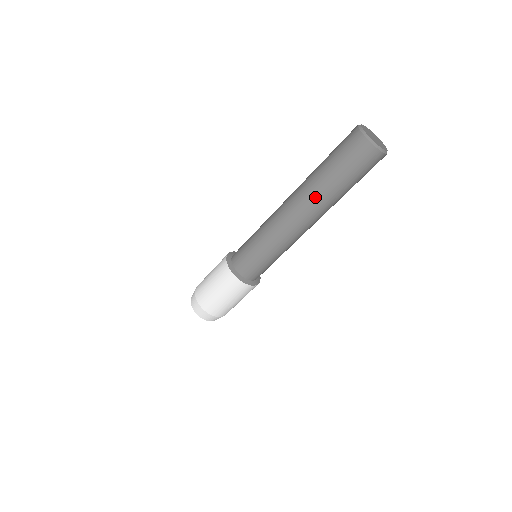
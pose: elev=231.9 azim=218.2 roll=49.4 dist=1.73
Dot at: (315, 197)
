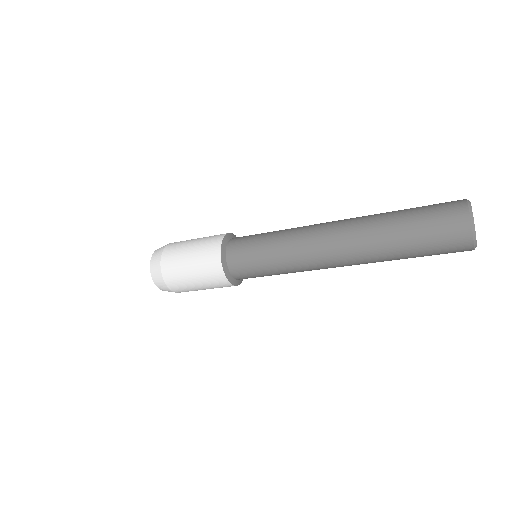
Dot at: (368, 239)
